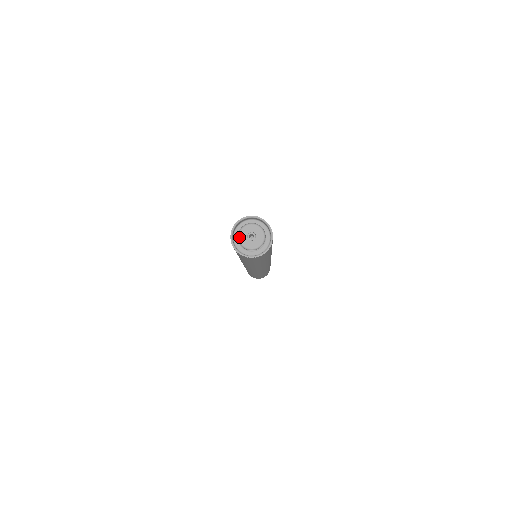
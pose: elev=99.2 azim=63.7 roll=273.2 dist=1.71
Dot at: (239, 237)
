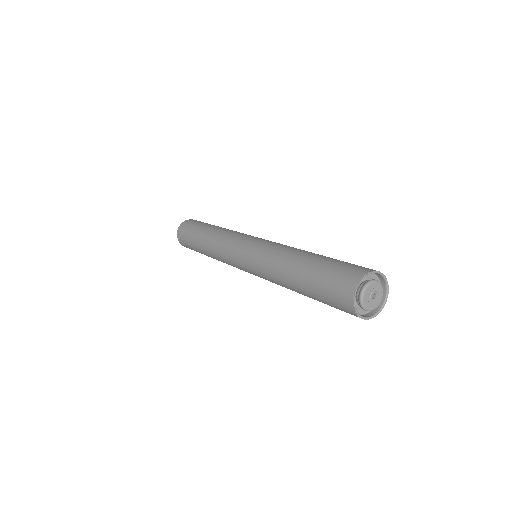
Dot at: (368, 286)
